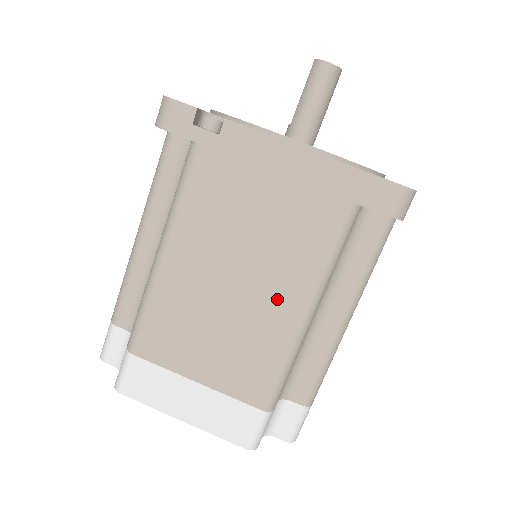
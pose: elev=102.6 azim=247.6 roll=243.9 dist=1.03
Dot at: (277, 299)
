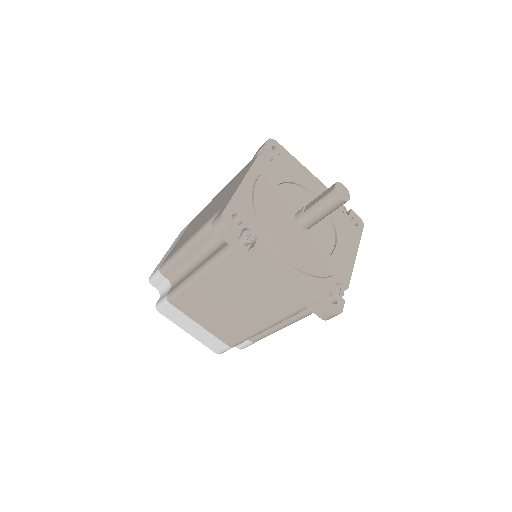
Dot at: (252, 319)
